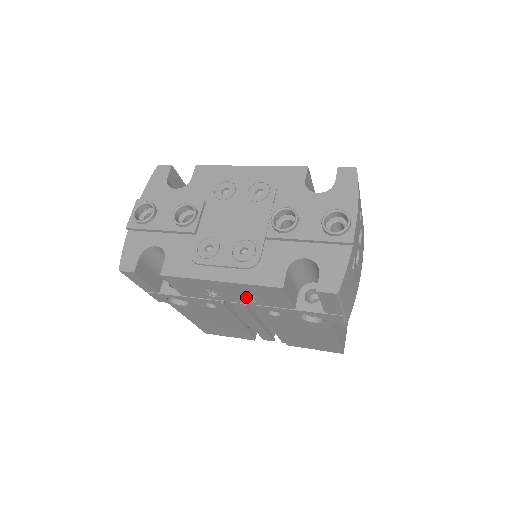
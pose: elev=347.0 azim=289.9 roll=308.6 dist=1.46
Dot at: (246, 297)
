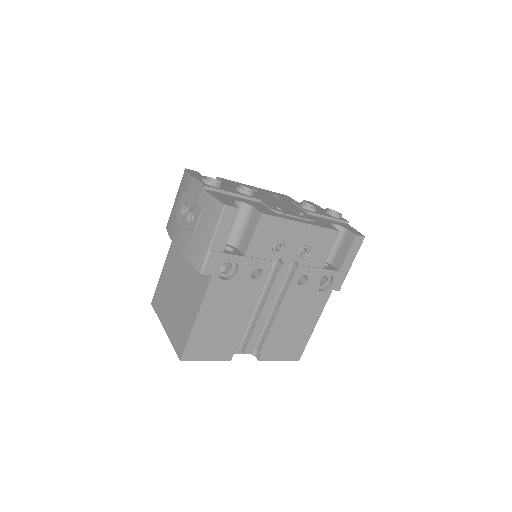
Dot at: occluded
